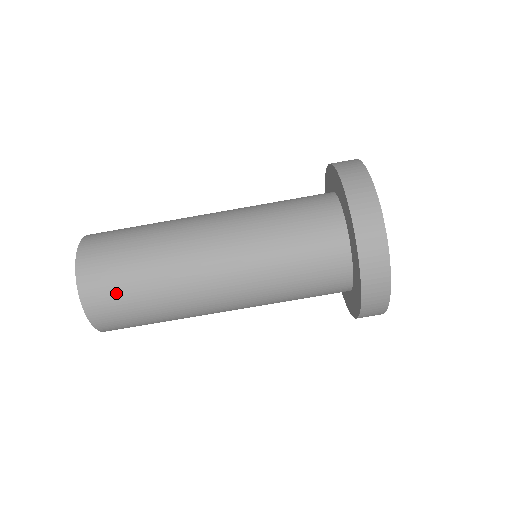
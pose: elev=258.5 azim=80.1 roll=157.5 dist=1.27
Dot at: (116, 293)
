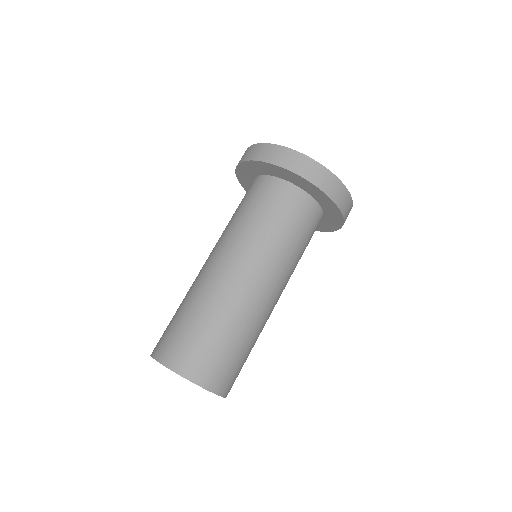
Dot at: (205, 351)
